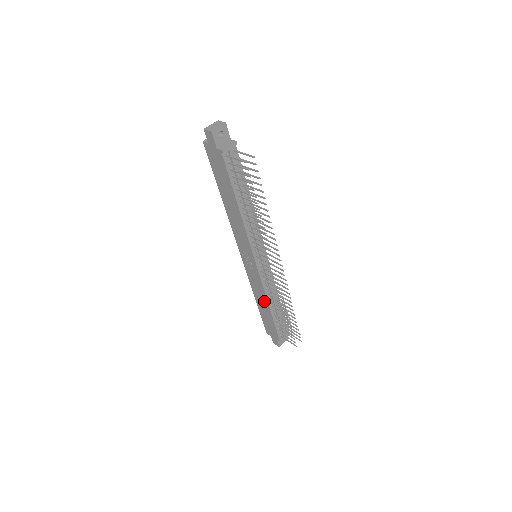
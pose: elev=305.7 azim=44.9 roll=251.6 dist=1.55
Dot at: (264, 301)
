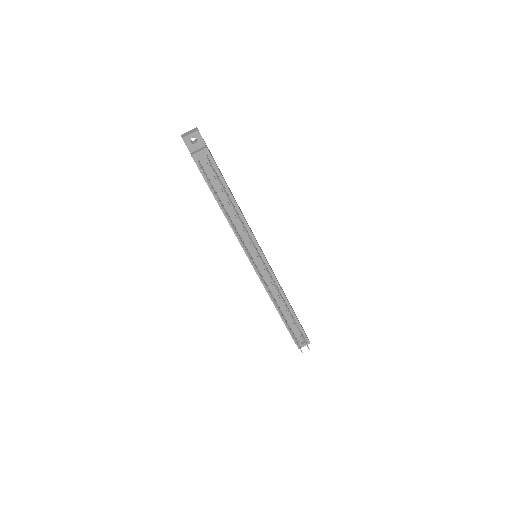
Dot at: occluded
